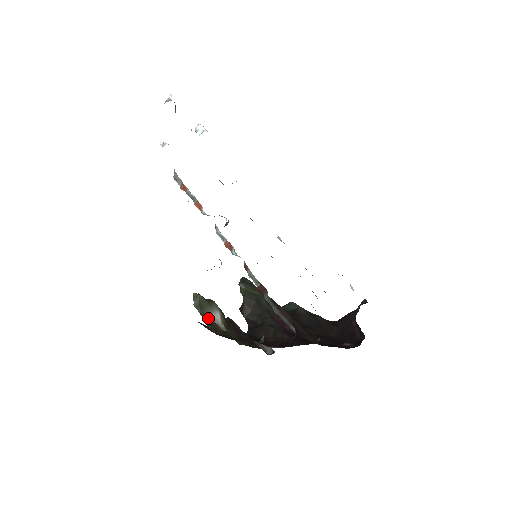
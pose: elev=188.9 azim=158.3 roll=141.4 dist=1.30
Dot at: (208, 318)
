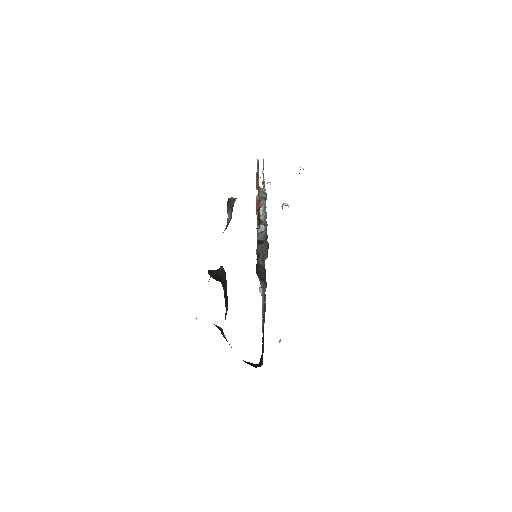
Dot at: (228, 208)
